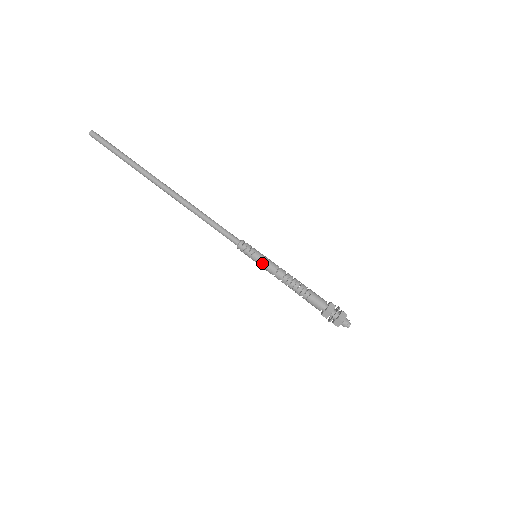
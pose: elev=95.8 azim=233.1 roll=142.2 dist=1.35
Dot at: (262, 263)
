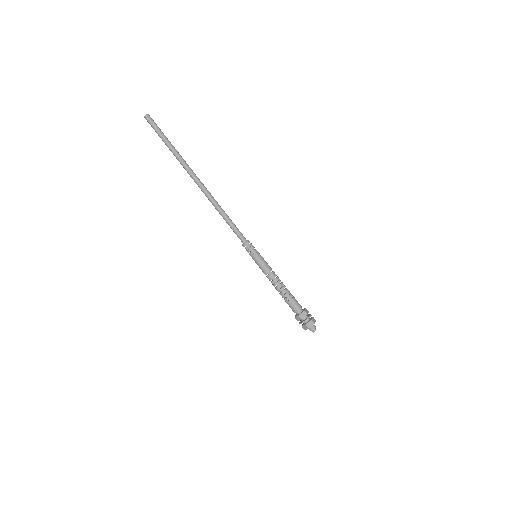
Dot at: (262, 261)
